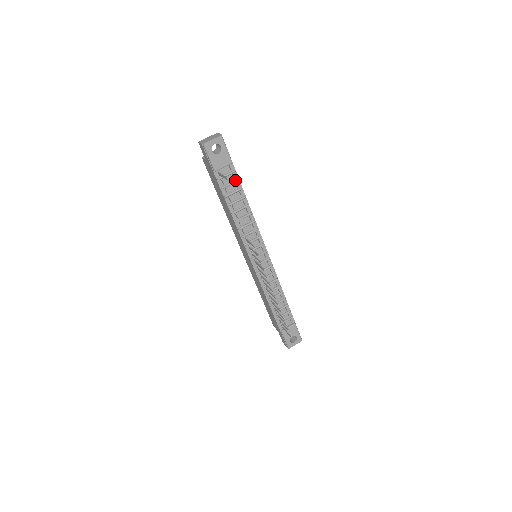
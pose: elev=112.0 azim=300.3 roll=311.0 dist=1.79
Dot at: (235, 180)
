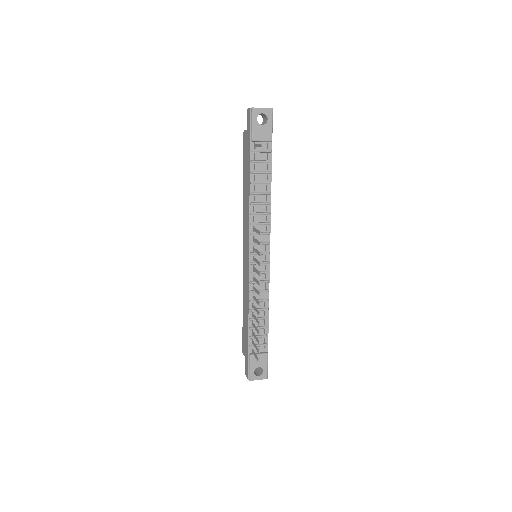
Dot at: (268, 160)
